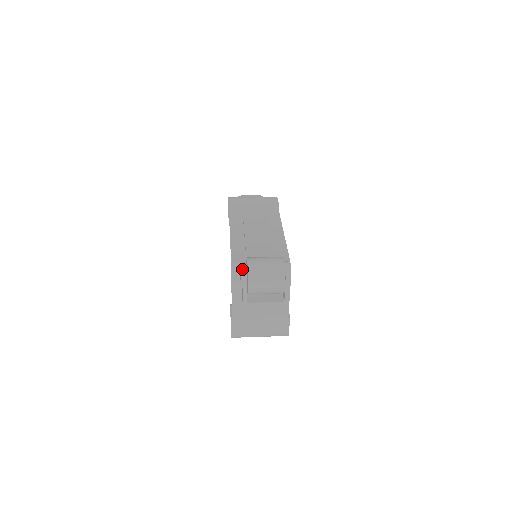
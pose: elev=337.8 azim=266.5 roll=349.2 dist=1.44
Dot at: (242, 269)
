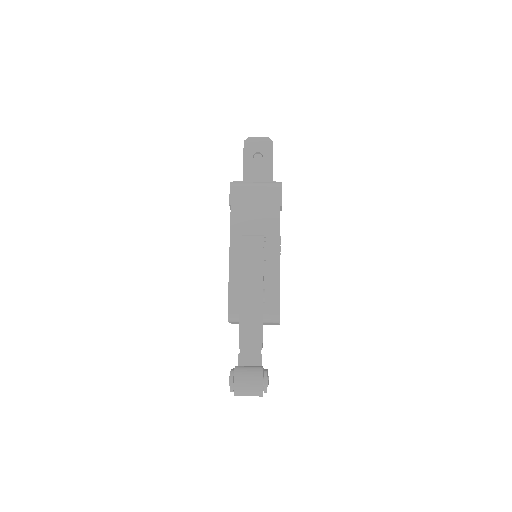
Dot at: occluded
